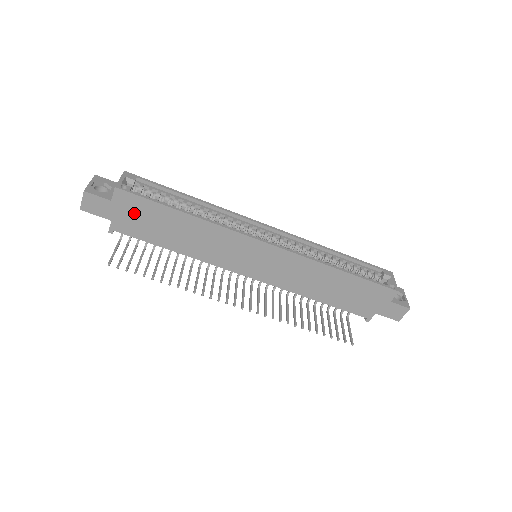
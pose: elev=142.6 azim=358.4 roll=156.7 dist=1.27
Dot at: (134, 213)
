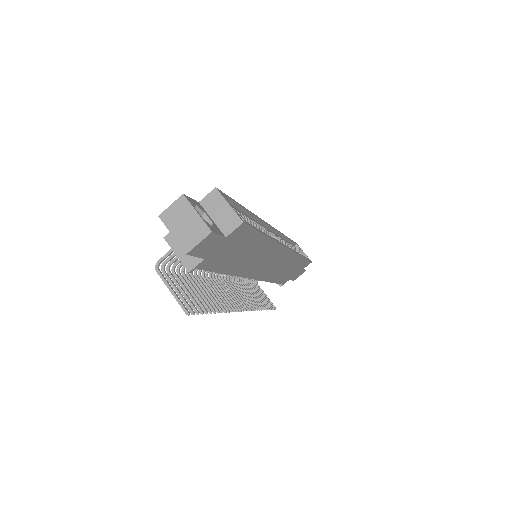
Dot at: (232, 246)
